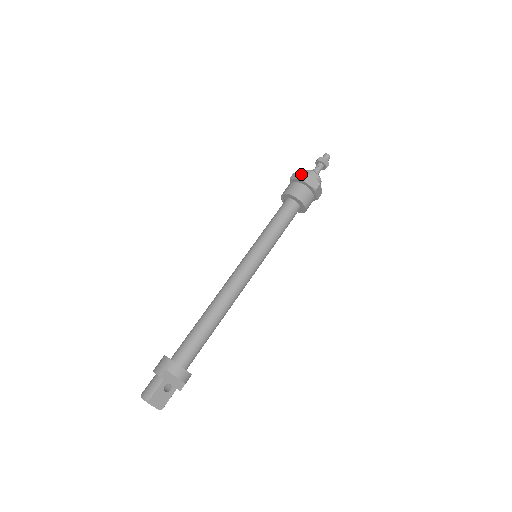
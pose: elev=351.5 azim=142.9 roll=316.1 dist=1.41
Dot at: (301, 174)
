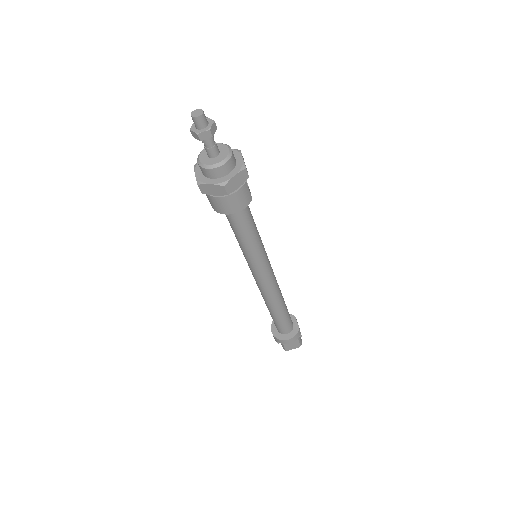
Dot at: (197, 183)
